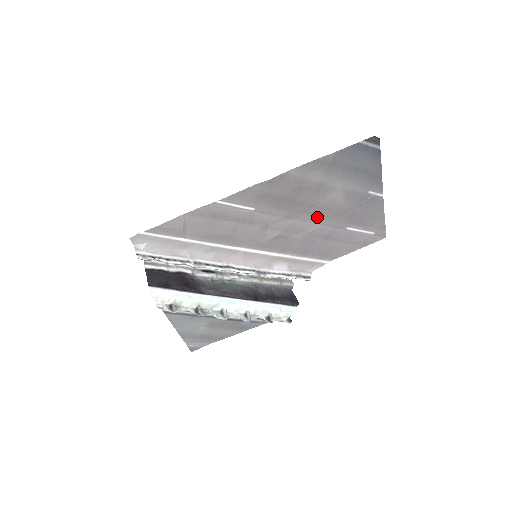
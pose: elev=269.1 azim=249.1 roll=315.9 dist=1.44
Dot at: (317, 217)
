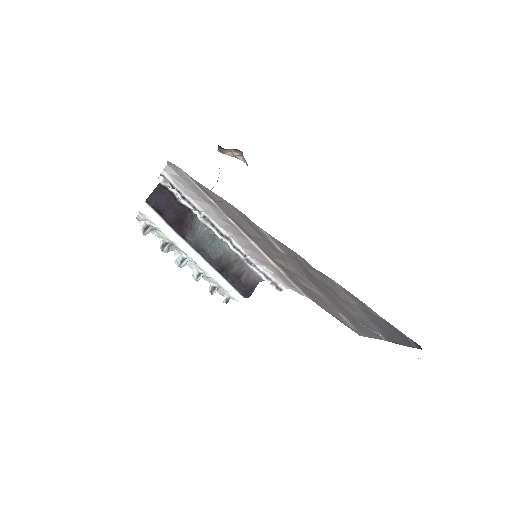
Dot at: (326, 295)
